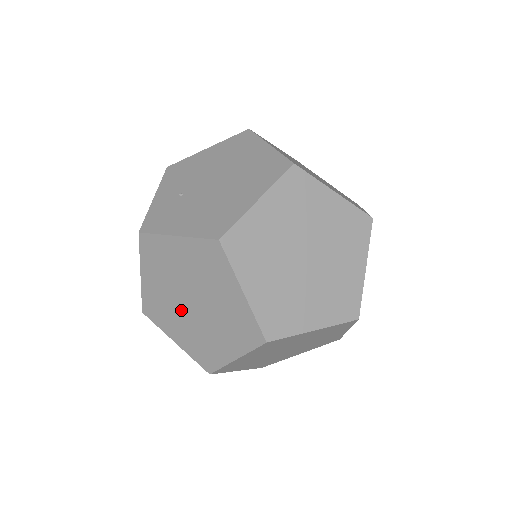
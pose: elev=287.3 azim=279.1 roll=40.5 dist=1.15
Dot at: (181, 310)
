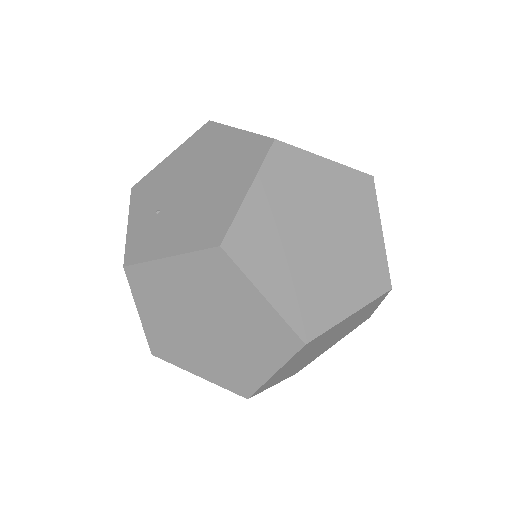
Dot at: (196, 339)
